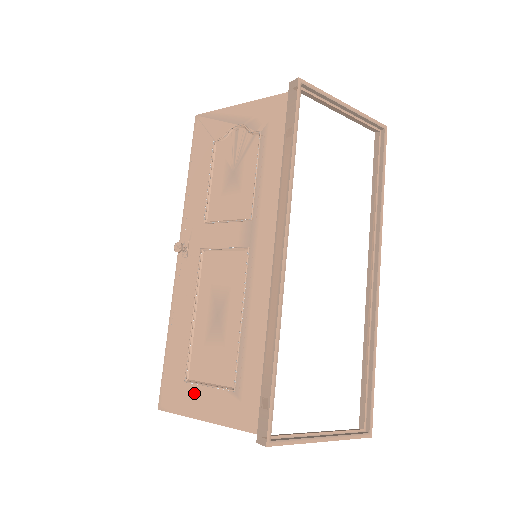
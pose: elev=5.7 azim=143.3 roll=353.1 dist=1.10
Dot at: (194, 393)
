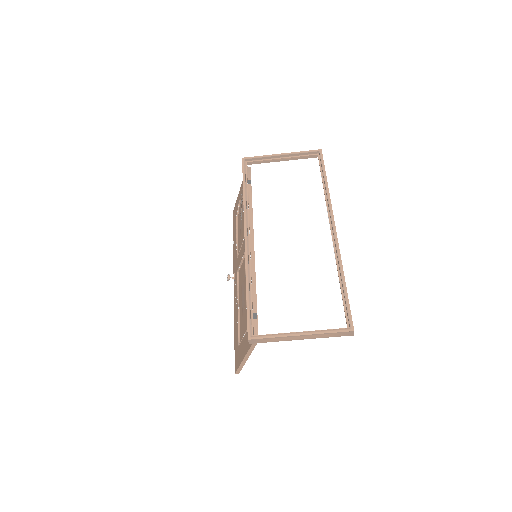
Dot at: (241, 348)
